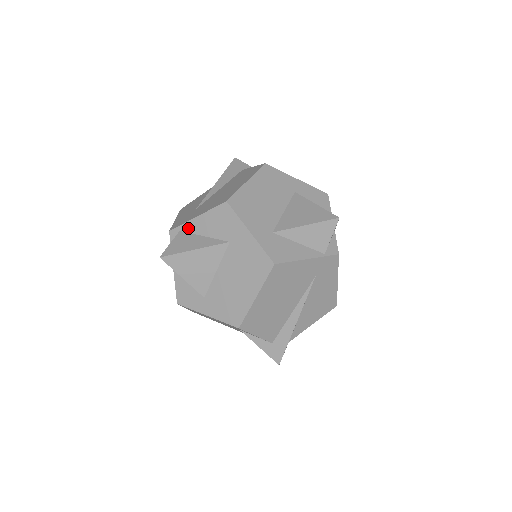
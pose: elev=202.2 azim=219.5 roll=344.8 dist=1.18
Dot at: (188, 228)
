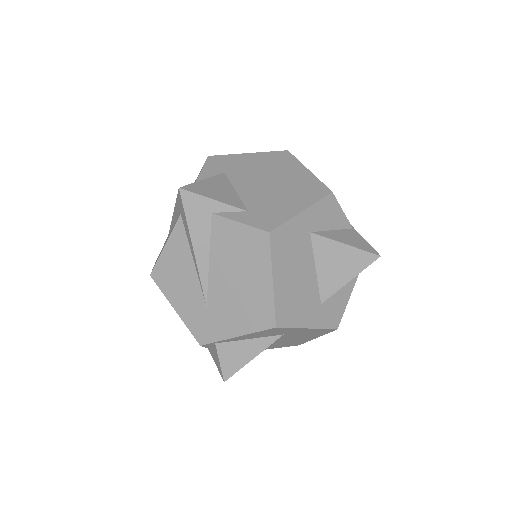
Dot at: (227, 341)
